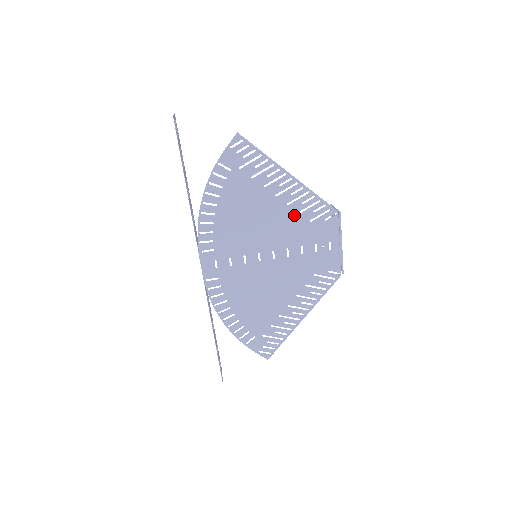
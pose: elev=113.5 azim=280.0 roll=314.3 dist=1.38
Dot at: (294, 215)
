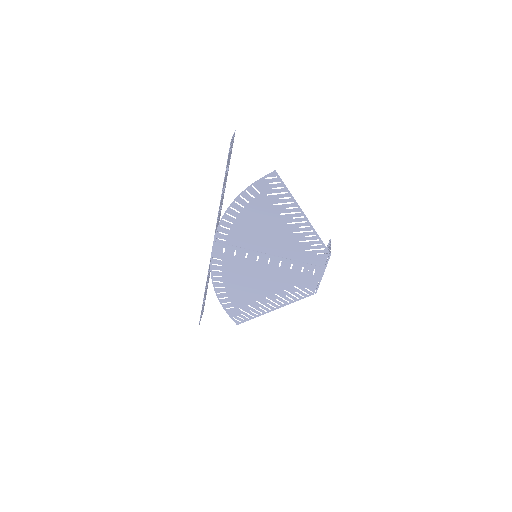
Dot at: (295, 242)
